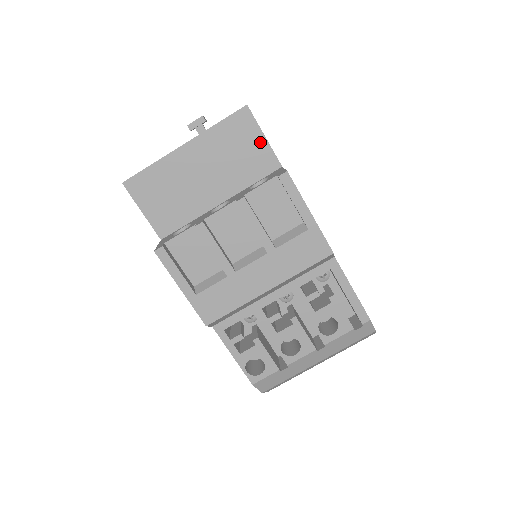
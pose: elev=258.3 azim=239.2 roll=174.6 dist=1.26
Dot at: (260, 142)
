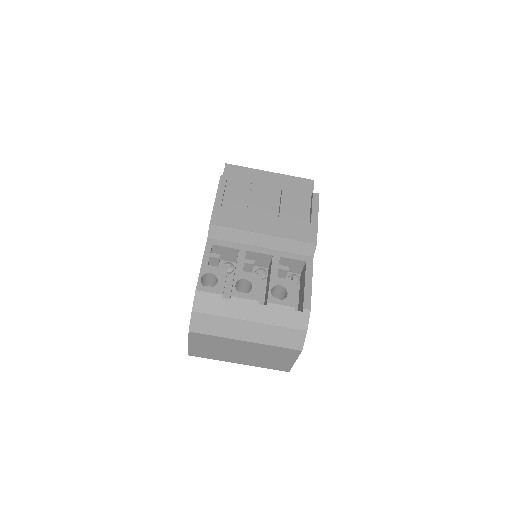
Dot at: (309, 196)
